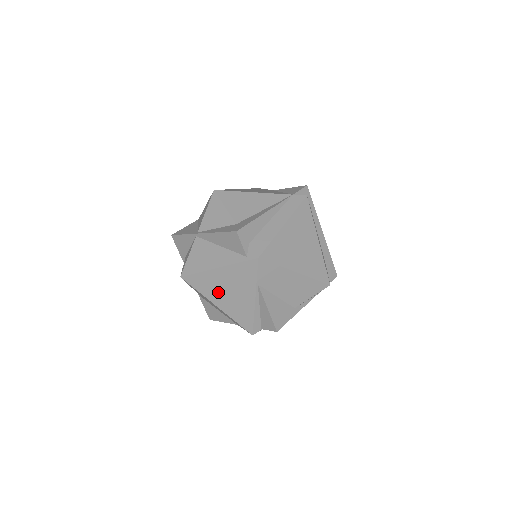
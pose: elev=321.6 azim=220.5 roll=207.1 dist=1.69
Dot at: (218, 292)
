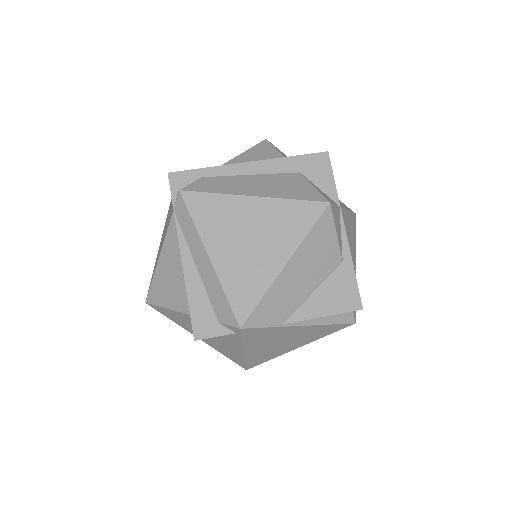
Dot at: (279, 349)
